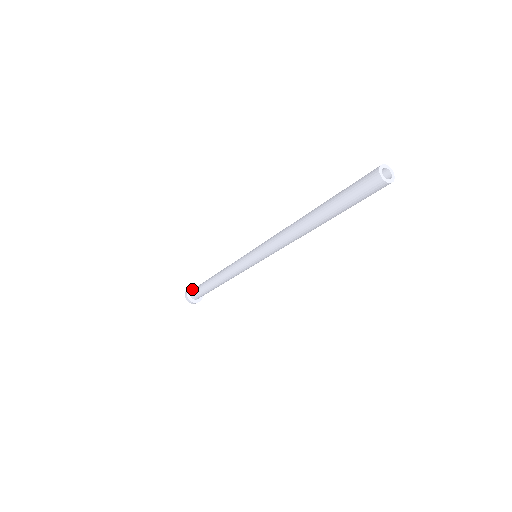
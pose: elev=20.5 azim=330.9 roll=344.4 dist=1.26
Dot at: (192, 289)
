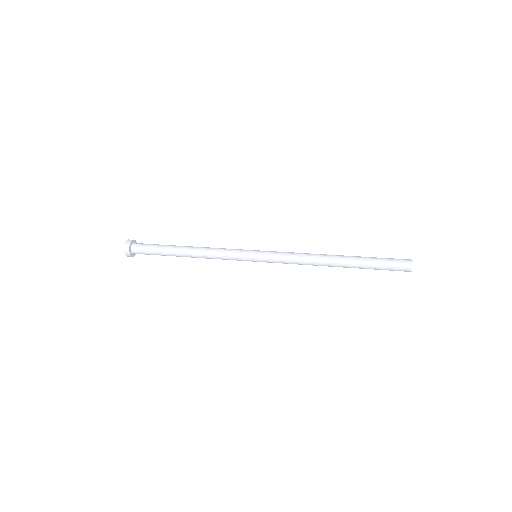
Dot at: (132, 244)
